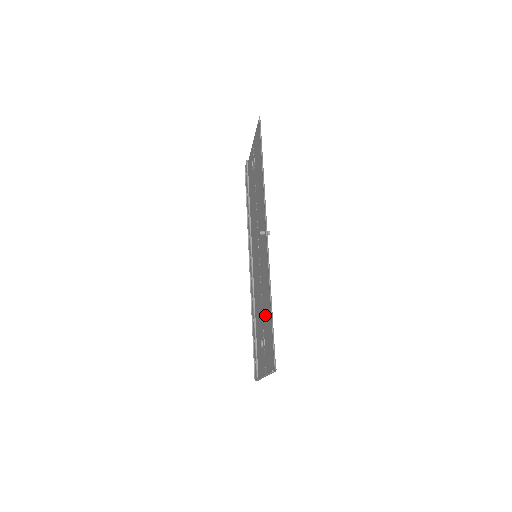
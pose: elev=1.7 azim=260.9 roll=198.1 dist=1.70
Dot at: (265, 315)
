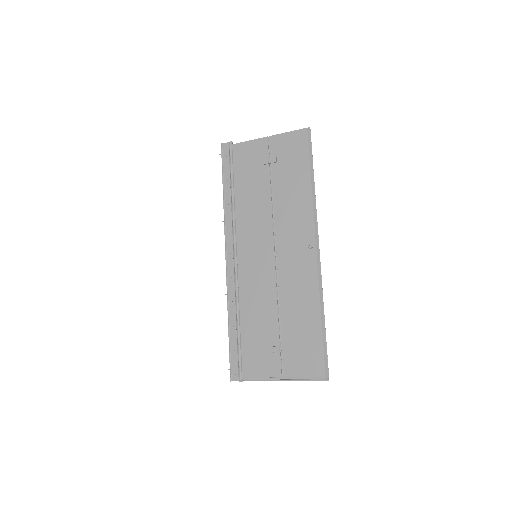
Dot at: (295, 324)
